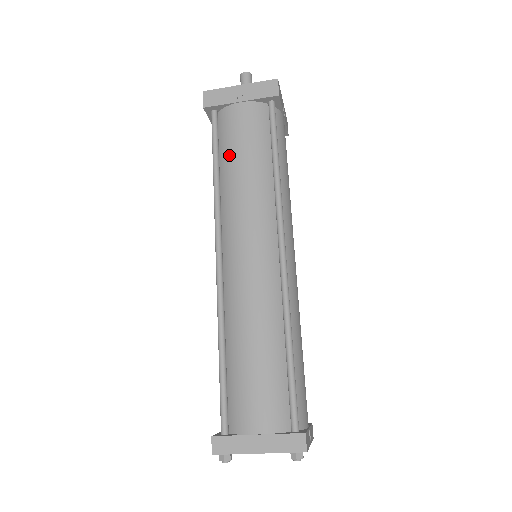
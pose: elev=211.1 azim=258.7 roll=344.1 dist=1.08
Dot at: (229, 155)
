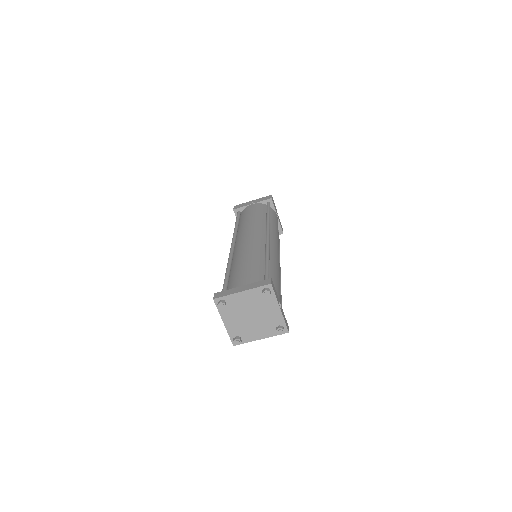
Dot at: (244, 218)
